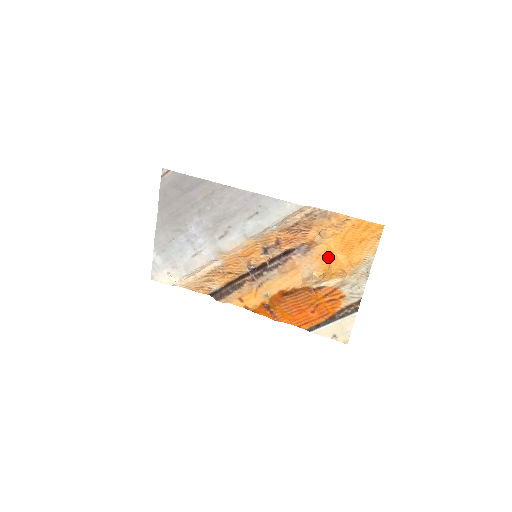
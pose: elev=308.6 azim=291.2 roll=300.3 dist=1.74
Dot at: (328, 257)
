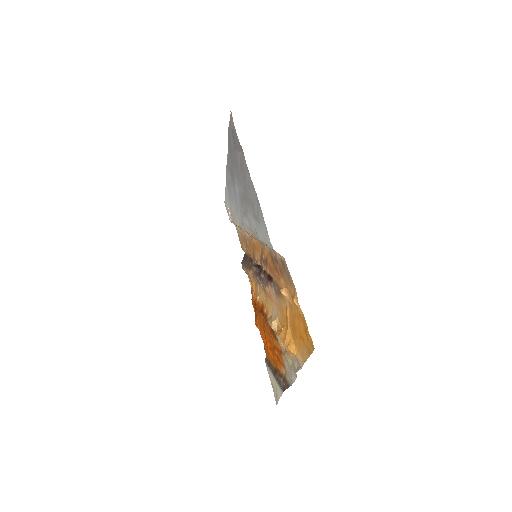
Dot at: (285, 318)
